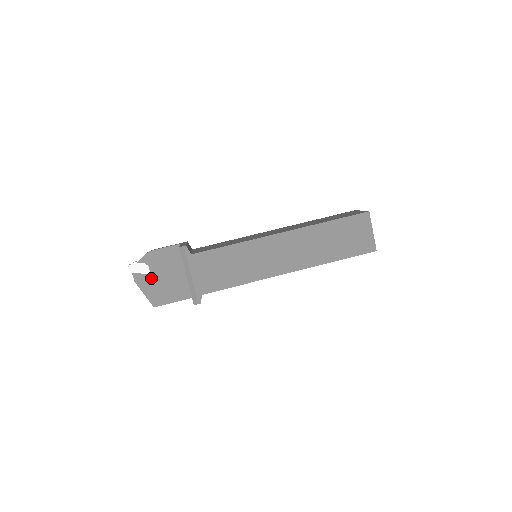
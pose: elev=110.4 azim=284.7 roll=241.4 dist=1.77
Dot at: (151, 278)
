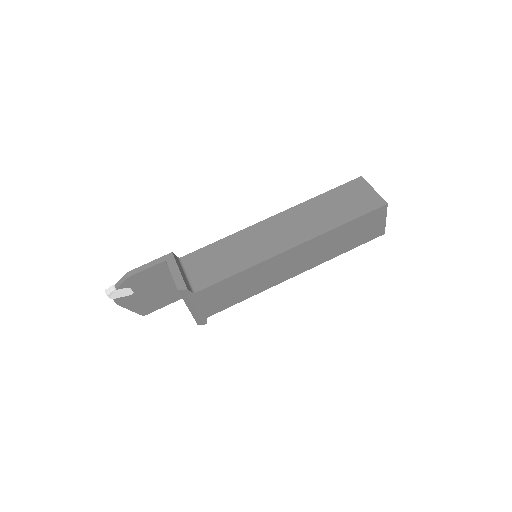
Dot at: (136, 297)
